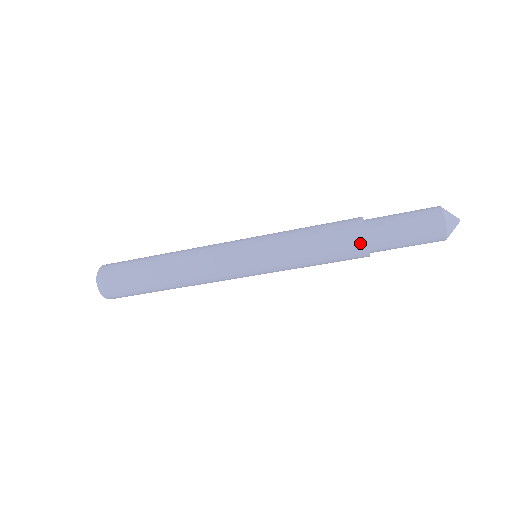
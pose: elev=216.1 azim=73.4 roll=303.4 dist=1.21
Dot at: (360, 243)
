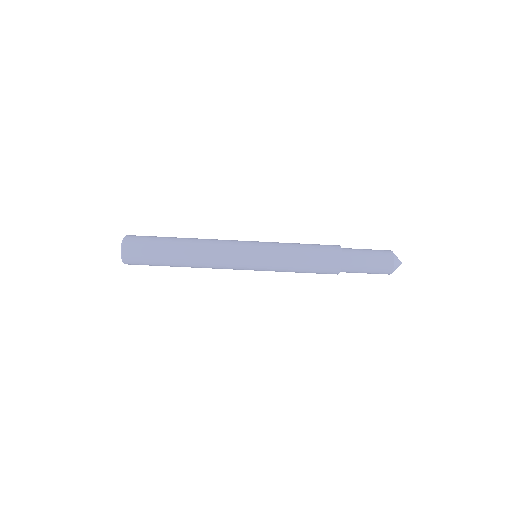
Dot at: (336, 263)
